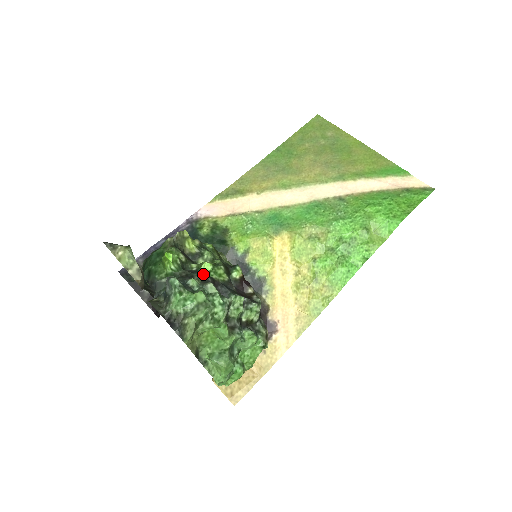
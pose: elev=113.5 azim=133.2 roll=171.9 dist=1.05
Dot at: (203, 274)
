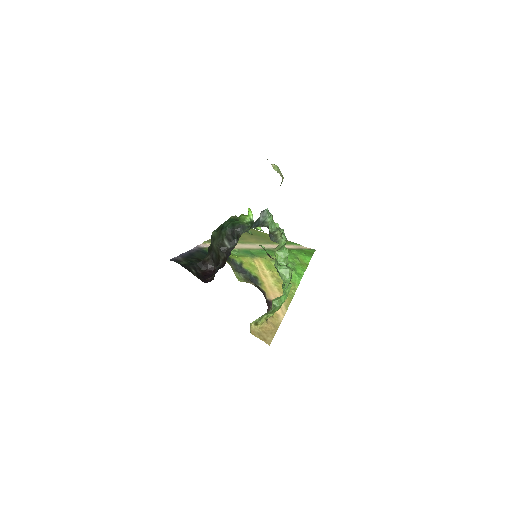
Dot at: (261, 230)
